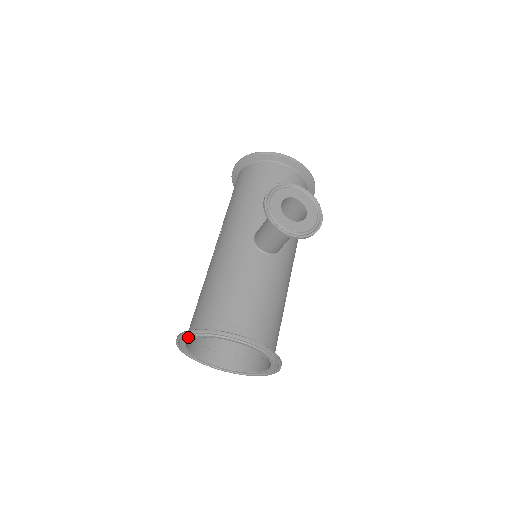
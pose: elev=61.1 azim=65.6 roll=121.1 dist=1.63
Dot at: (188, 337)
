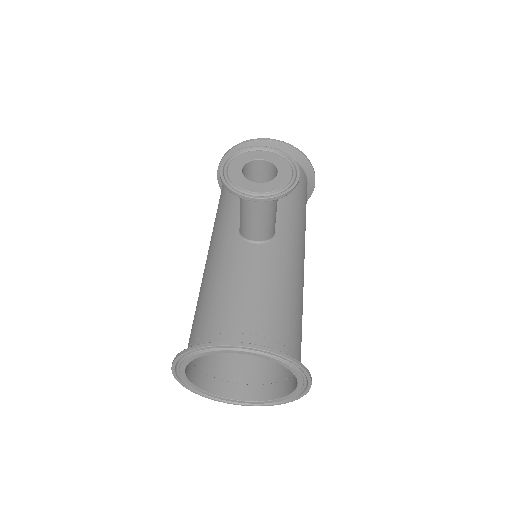
Dot at: (180, 365)
